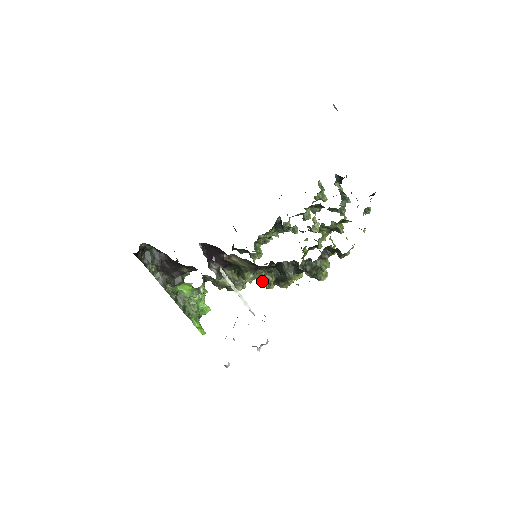
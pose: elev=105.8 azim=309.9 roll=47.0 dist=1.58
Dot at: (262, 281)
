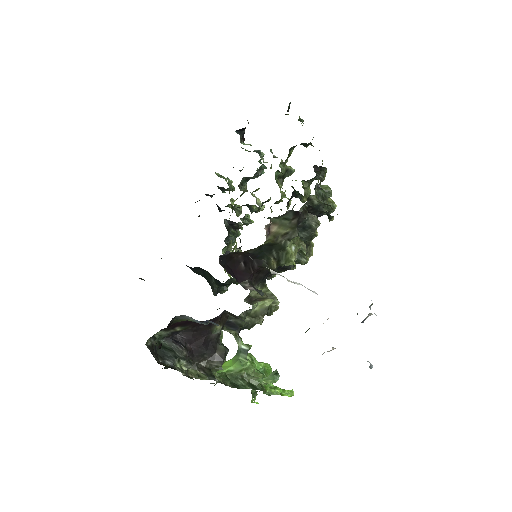
Dot at: occluded
